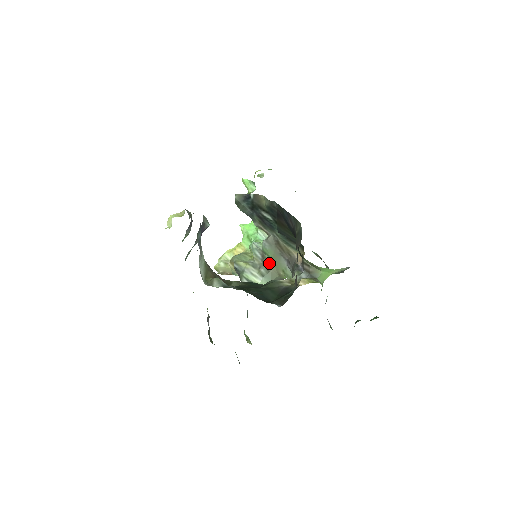
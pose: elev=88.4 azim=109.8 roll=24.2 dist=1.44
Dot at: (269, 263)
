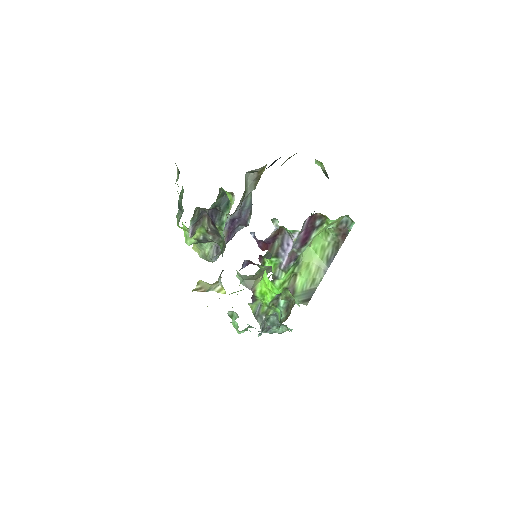
Dot at: (255, 275)
